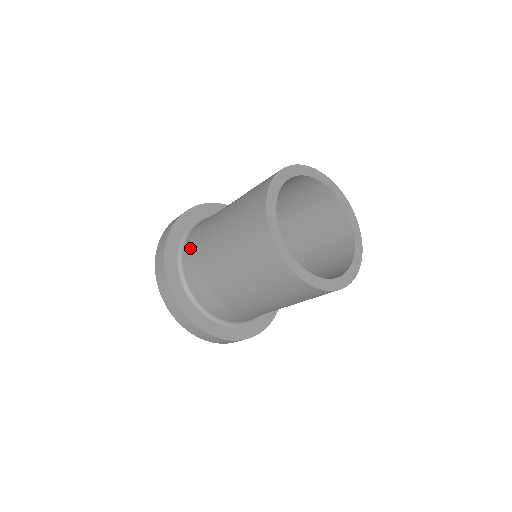
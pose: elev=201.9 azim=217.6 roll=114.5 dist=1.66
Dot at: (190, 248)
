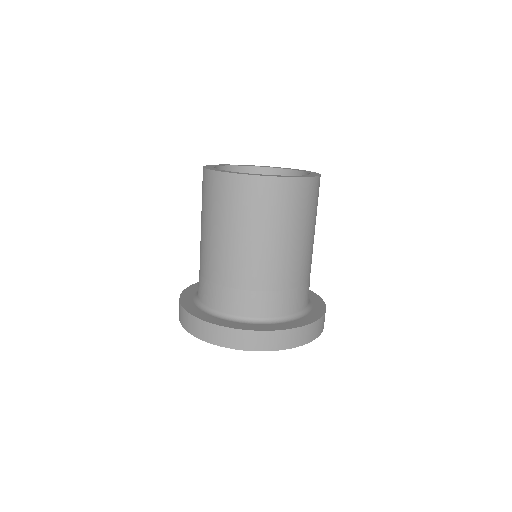
Dot at: (200, 287)
